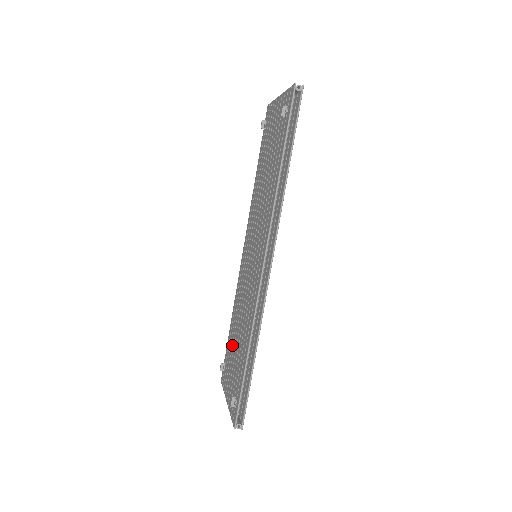
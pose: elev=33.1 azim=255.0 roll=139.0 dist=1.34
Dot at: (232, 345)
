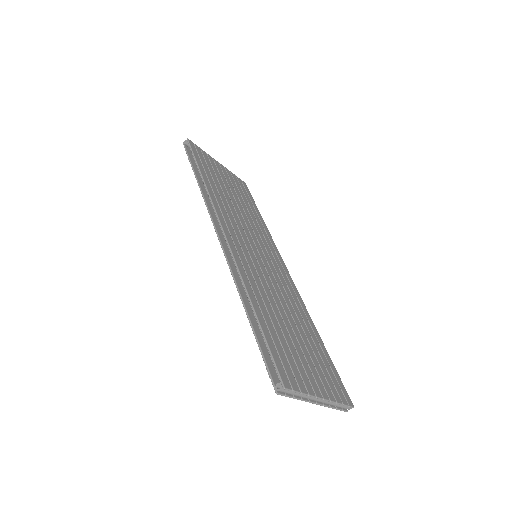
Dot at: occluded
